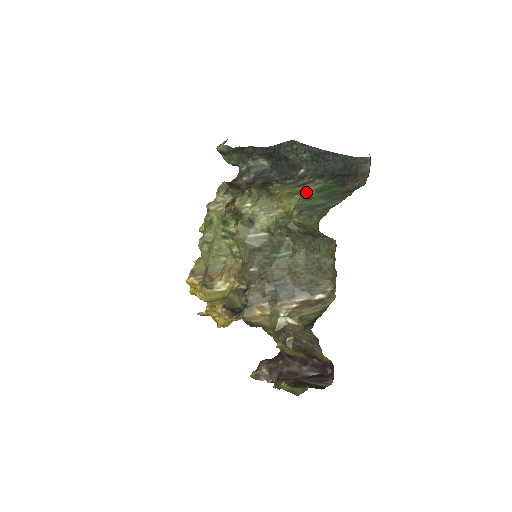
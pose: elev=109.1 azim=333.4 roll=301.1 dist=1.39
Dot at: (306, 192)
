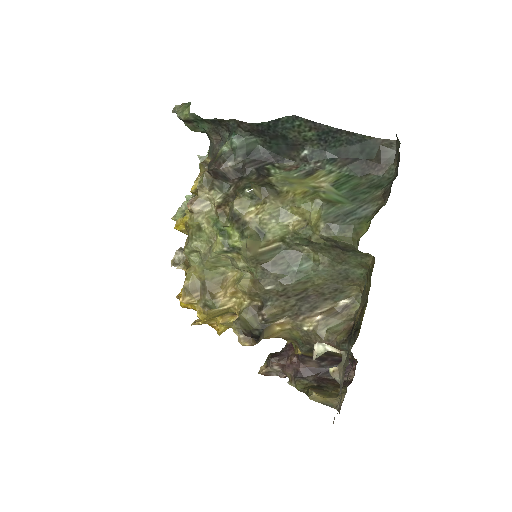
Dot at: (324, 190)
